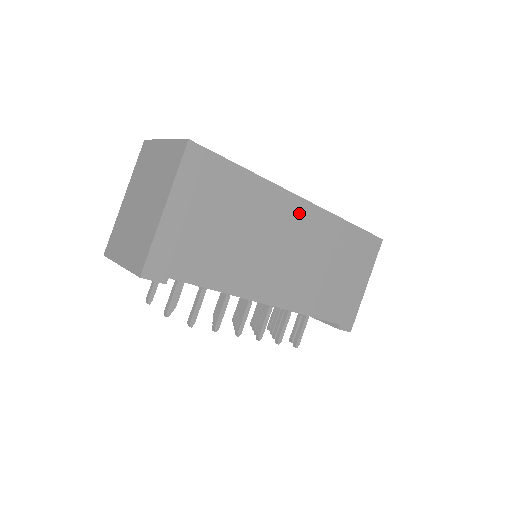
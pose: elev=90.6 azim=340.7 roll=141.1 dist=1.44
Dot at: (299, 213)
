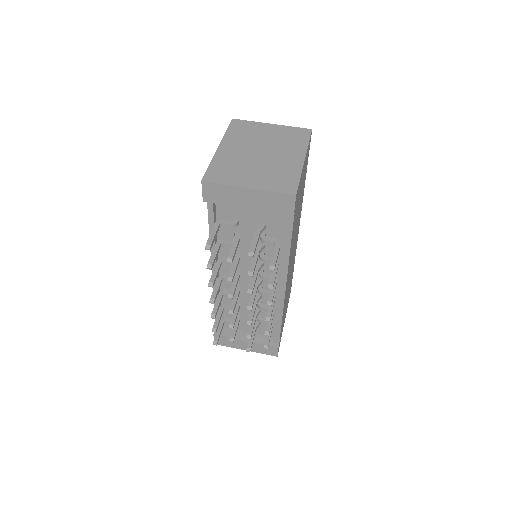
Dot at: occluded
